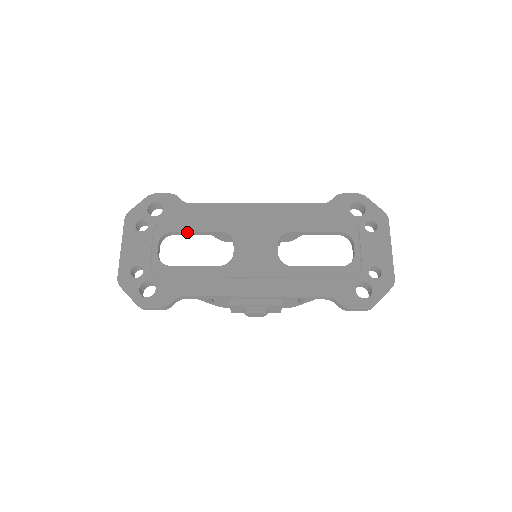
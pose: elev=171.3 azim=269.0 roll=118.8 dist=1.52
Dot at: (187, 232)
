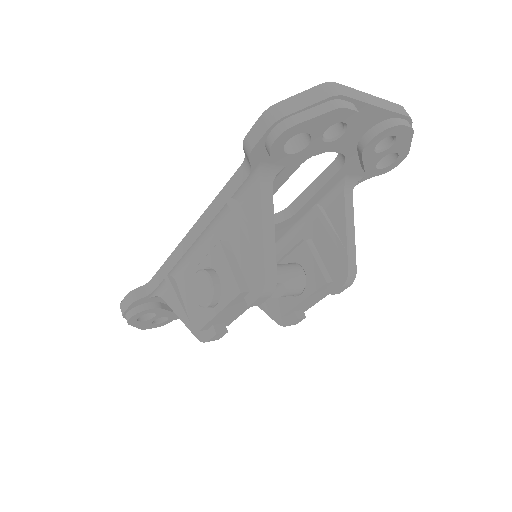
Dot at: occluded
